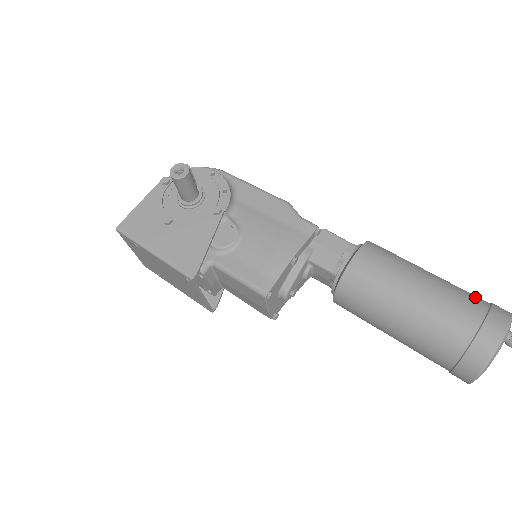
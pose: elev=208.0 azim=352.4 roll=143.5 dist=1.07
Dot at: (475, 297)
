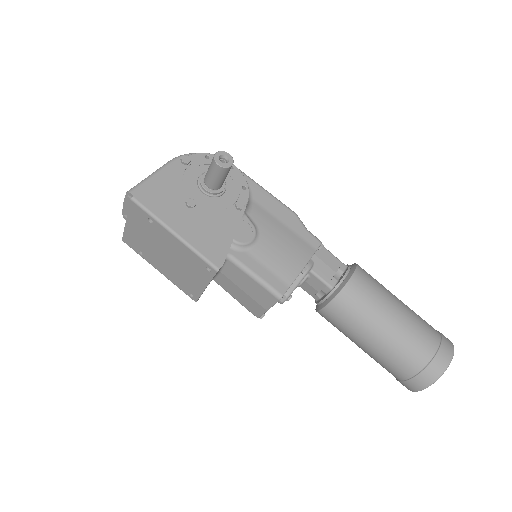
Dot at: (430, 325)
